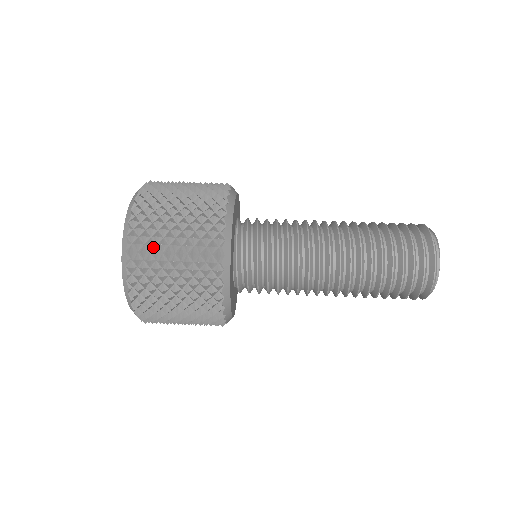
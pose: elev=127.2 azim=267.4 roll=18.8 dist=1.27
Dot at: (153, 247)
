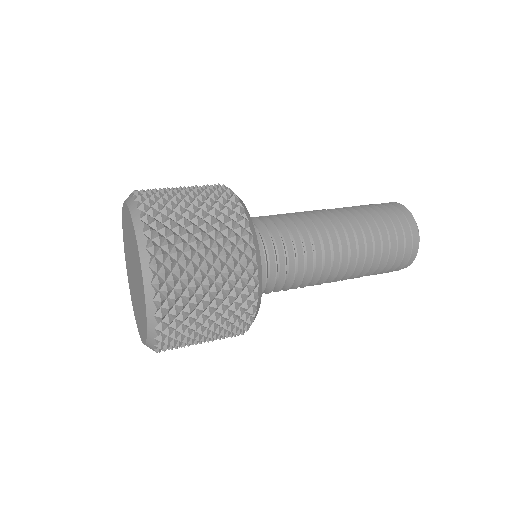
Dot at: (166, 202)
